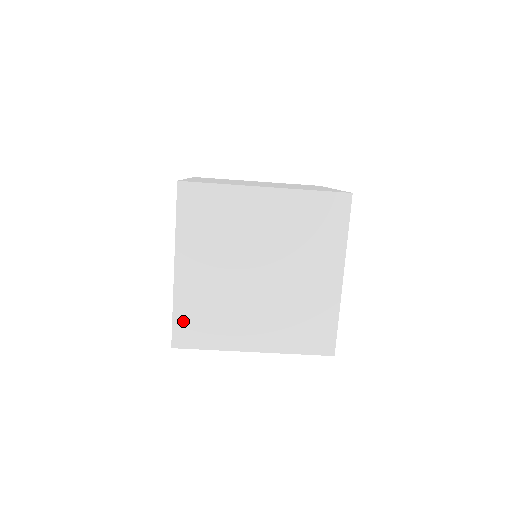
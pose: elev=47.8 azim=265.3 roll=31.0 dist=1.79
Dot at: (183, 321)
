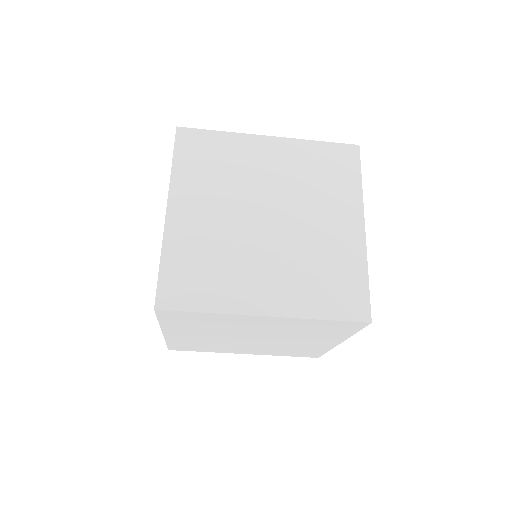
Dot at: (177, 345)
